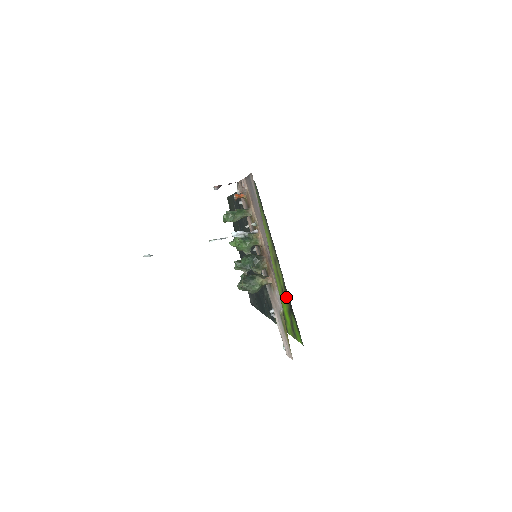
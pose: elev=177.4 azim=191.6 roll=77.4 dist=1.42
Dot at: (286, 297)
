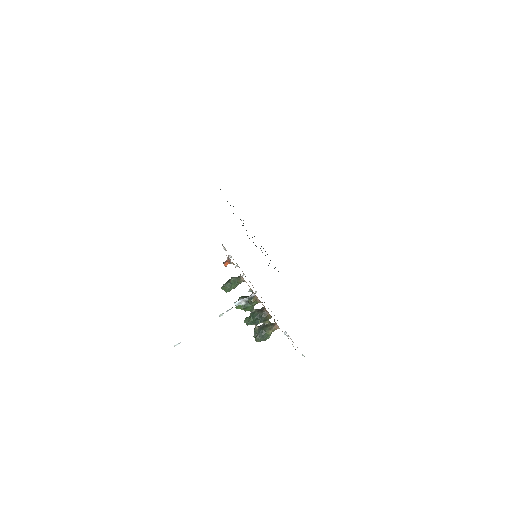
Dot at: occluded
